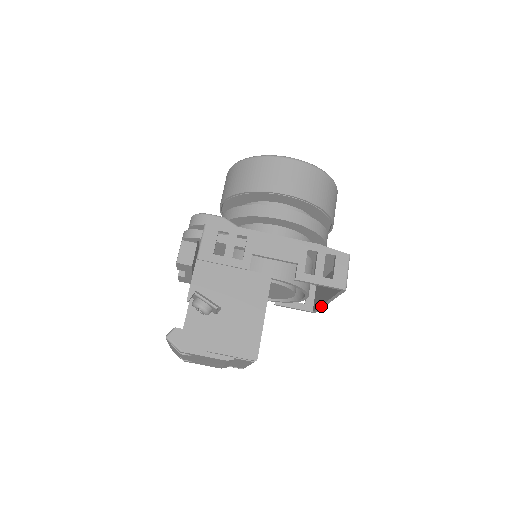
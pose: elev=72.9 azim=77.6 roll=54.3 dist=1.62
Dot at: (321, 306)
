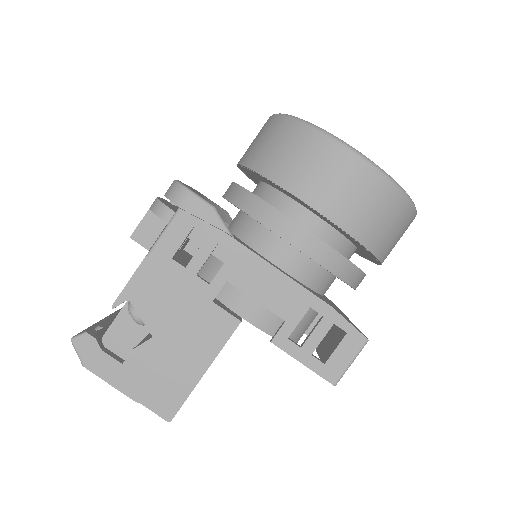
Dot at: (316, 348)
